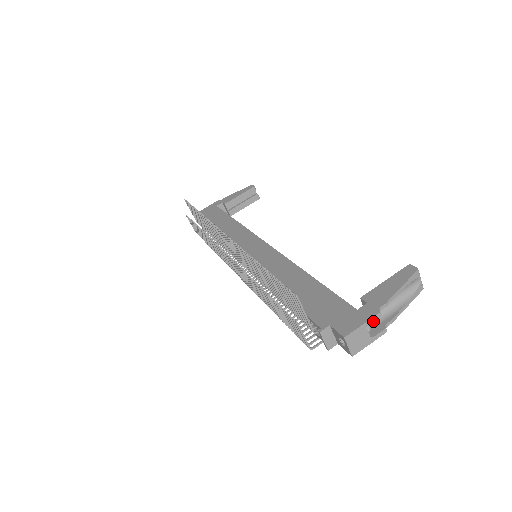
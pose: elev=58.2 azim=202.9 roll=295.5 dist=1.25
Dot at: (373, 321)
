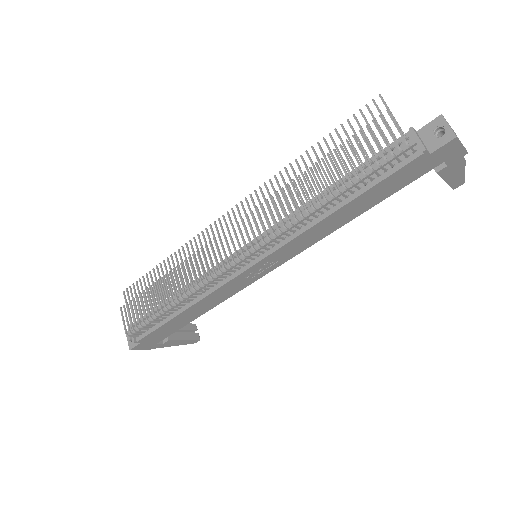
Dot at: occluded
